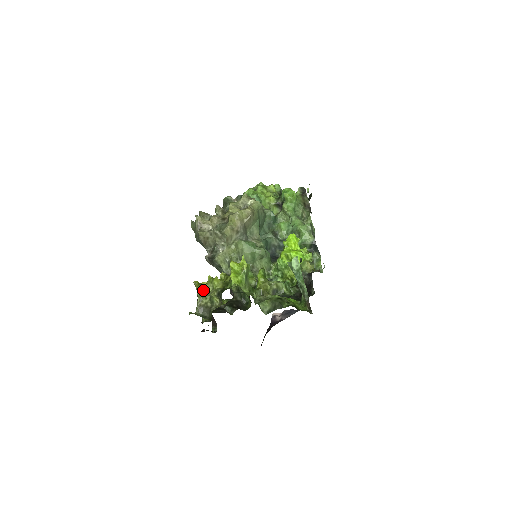
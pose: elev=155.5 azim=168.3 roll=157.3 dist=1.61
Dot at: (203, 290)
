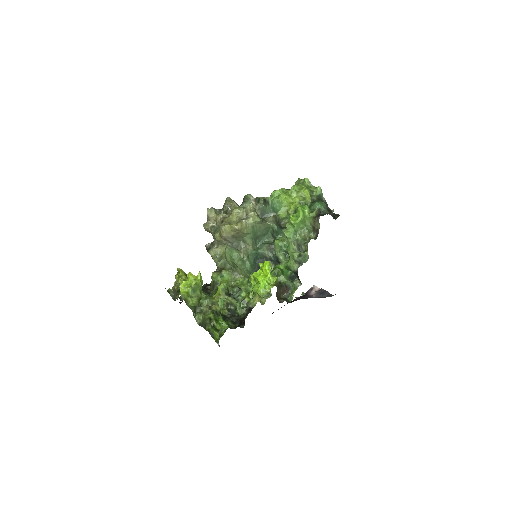
Dot at: occluded
